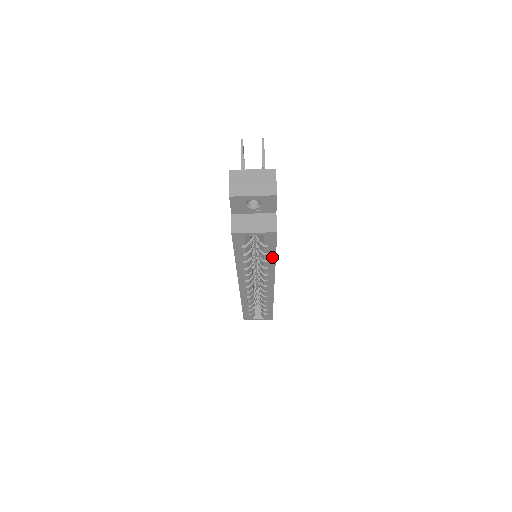
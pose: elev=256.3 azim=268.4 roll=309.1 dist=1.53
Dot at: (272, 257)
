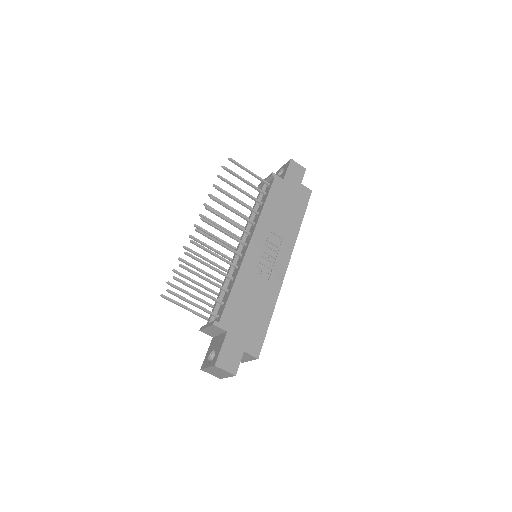
Dot at: (269, 319)
